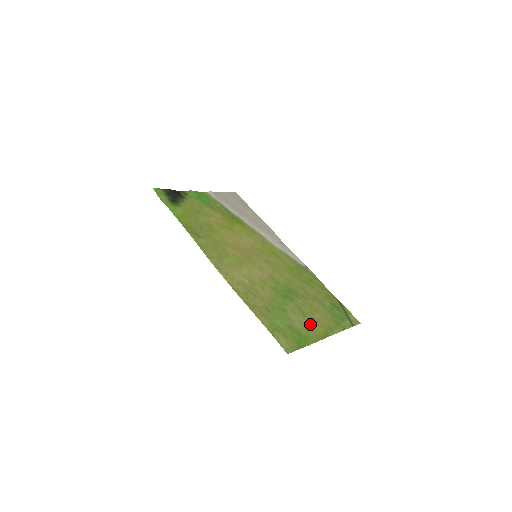
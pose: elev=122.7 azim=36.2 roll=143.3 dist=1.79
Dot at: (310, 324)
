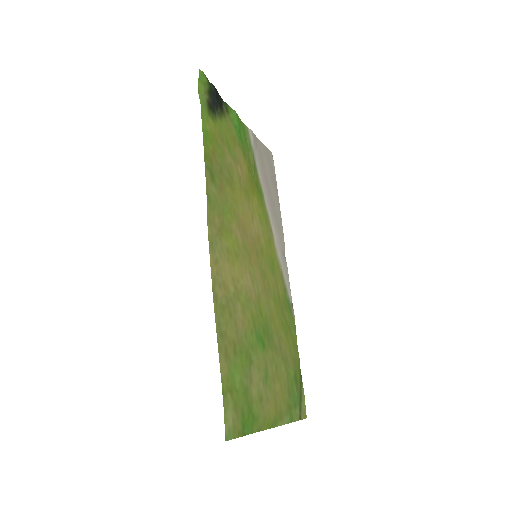
Dot at: (266, 397)
